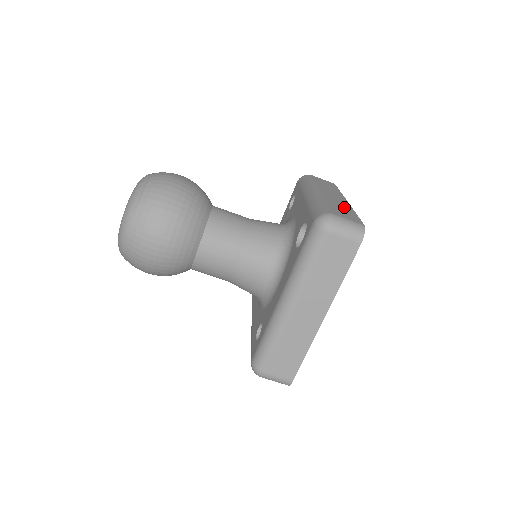
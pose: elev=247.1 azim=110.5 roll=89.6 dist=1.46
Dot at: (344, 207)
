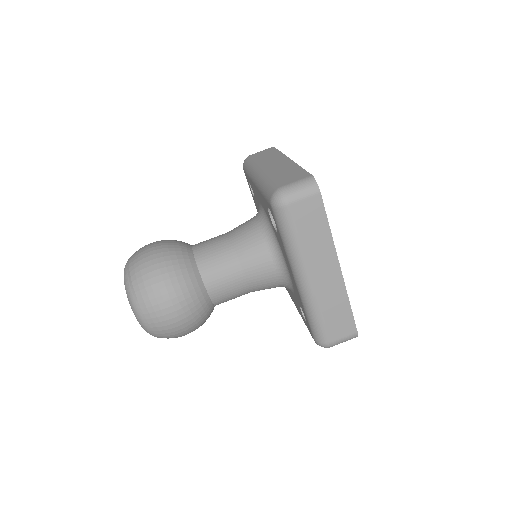
Dot at: (288, 169)
